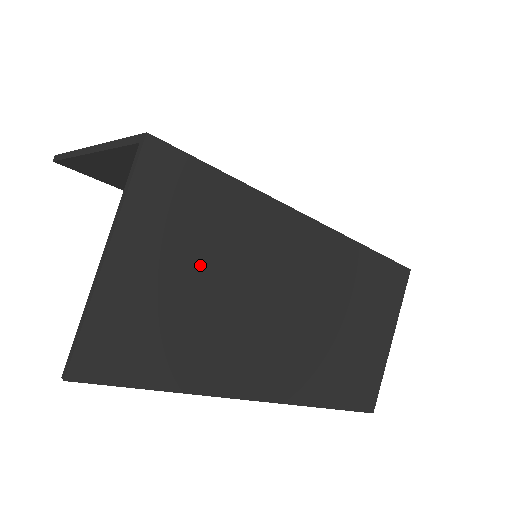
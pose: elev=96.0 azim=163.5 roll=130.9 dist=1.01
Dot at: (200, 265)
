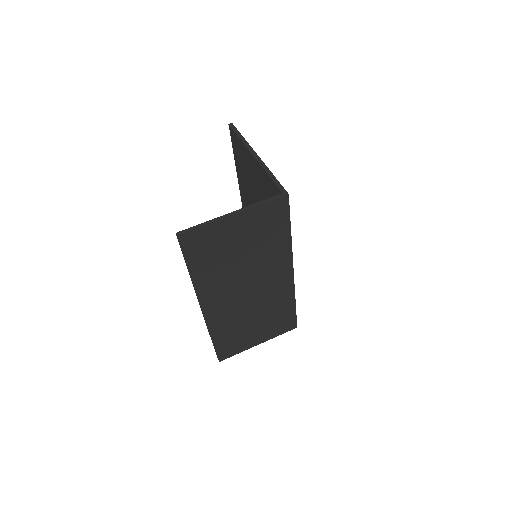
Dot at: (248, 246)
